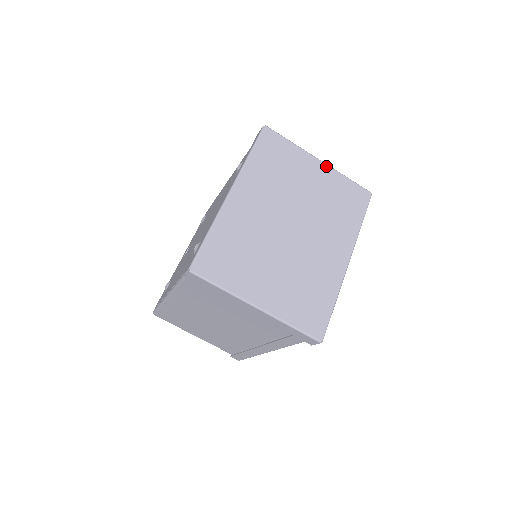
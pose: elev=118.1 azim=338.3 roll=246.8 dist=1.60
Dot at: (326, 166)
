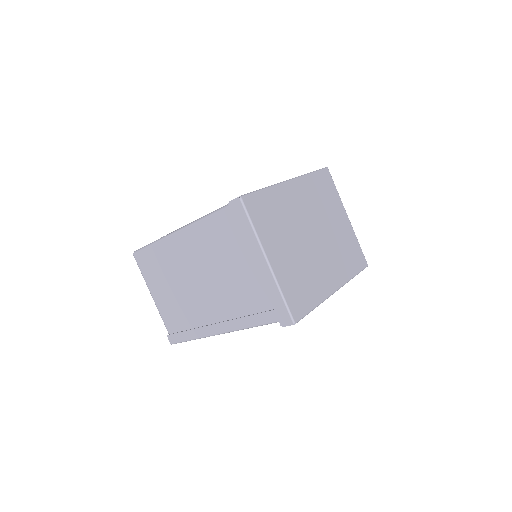
Dot at: (350, 223)
